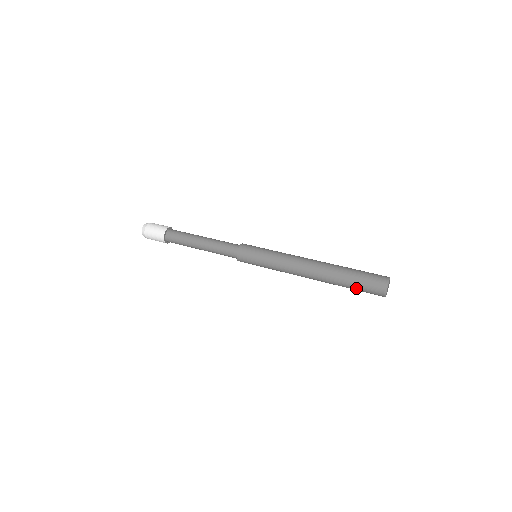
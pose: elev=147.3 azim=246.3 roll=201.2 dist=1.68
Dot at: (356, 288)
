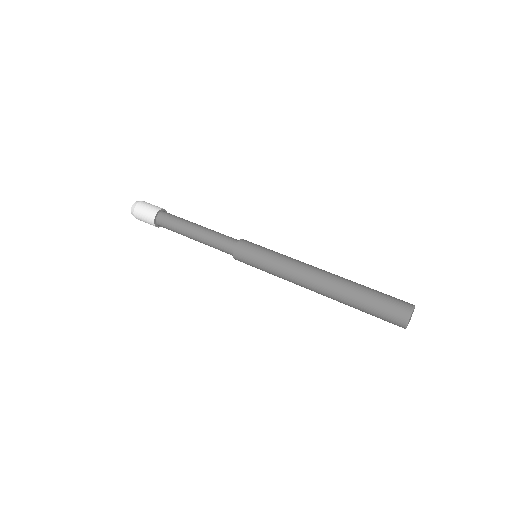
Dot at: (371, 311)
